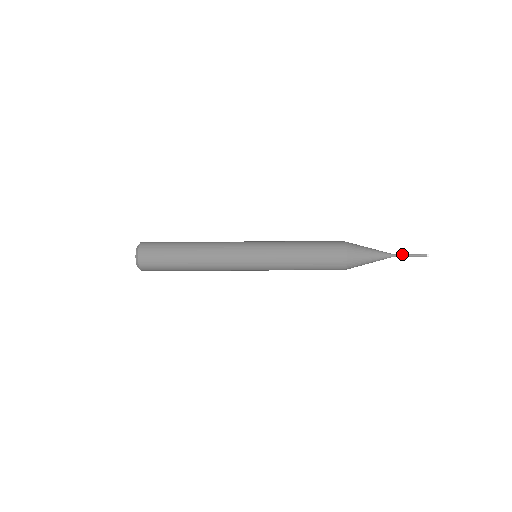
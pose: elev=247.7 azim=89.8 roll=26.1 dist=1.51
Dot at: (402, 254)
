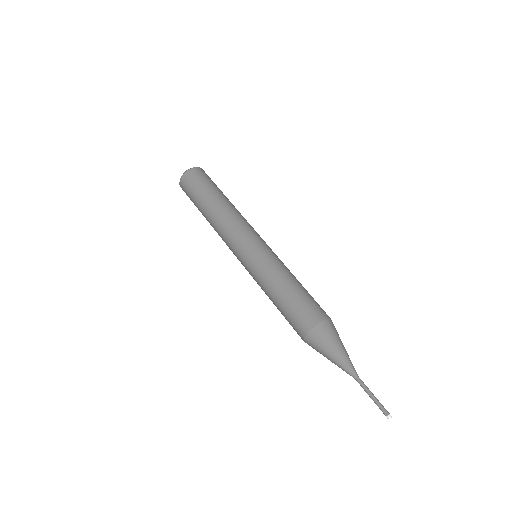
Dot at: occluded
